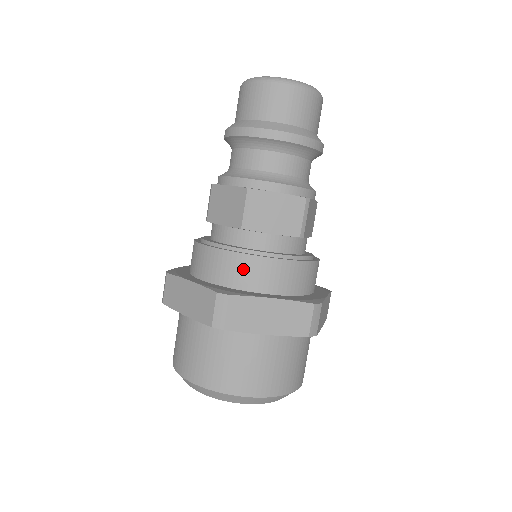
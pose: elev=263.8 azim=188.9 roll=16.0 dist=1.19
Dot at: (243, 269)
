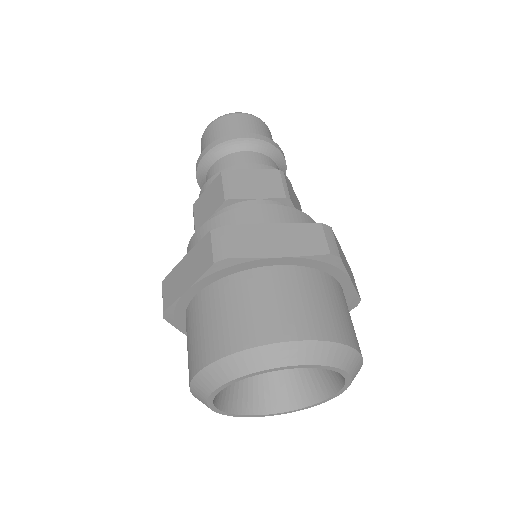
Dot at: occluded
